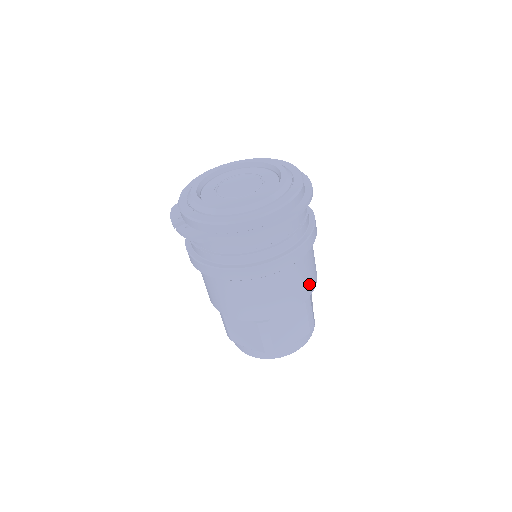
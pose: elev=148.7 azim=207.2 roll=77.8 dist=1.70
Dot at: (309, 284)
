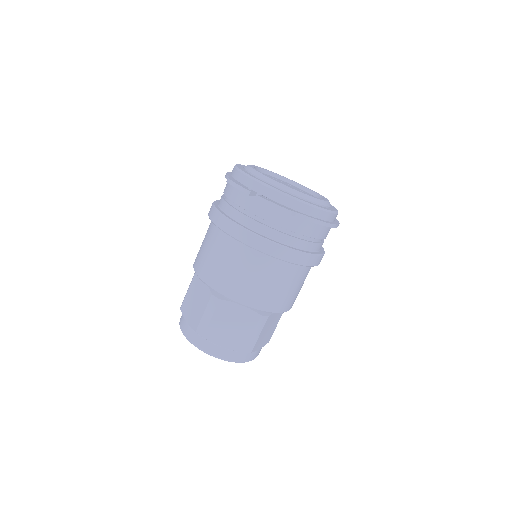
Dot at: occluded
